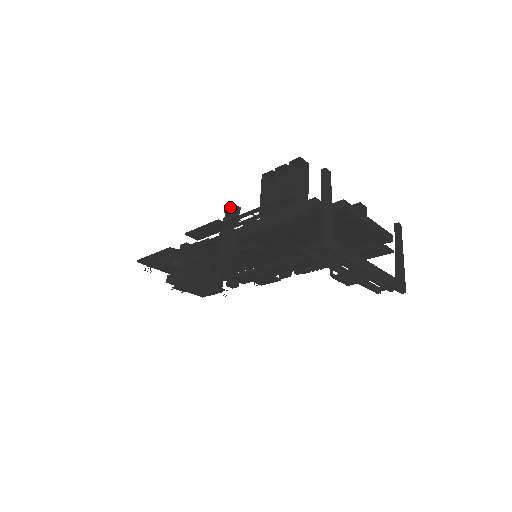
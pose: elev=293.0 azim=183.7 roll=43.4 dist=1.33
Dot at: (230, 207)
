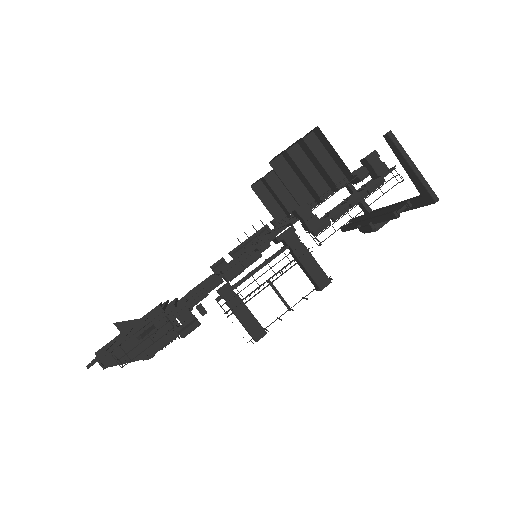
Dot at: (307, 207)
